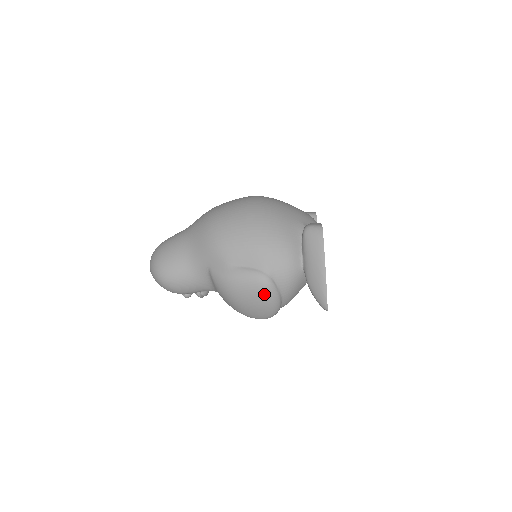
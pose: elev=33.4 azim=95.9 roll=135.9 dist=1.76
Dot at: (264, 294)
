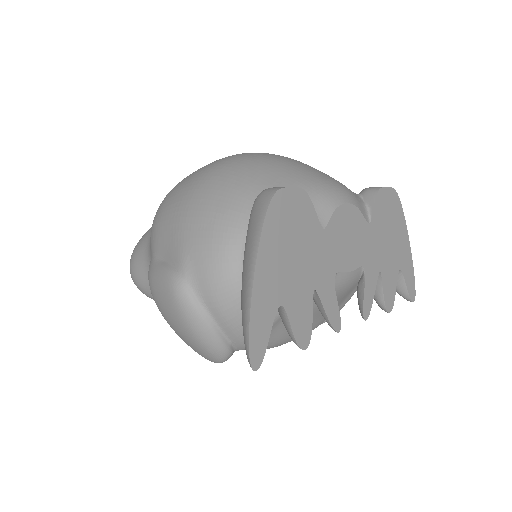
Dot at: (179, 313)
